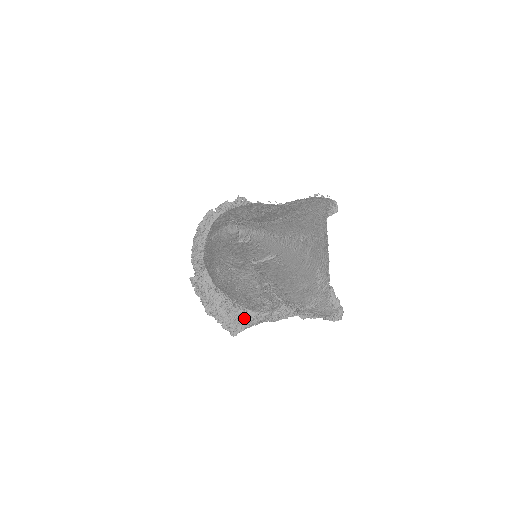
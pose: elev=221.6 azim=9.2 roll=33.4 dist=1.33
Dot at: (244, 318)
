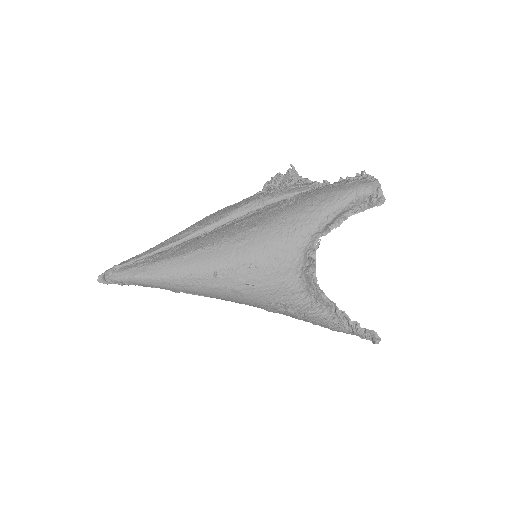
Dot at: occluded
